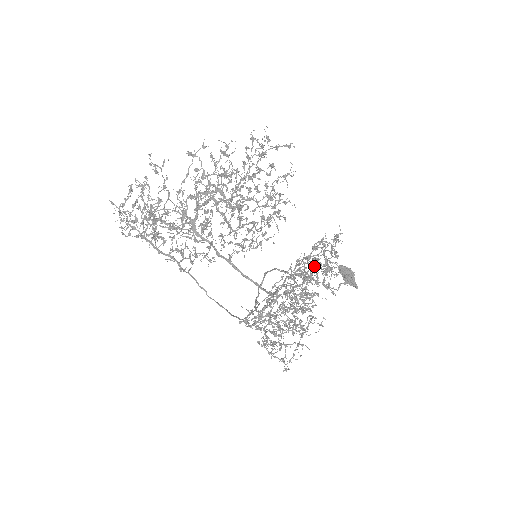
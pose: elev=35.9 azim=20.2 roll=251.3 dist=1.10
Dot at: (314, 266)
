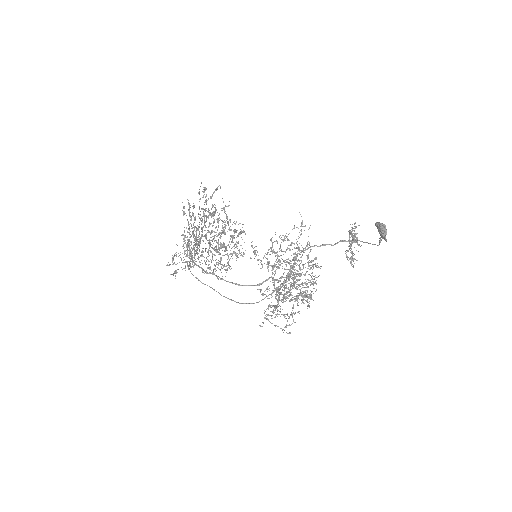
Dot at: occluded
